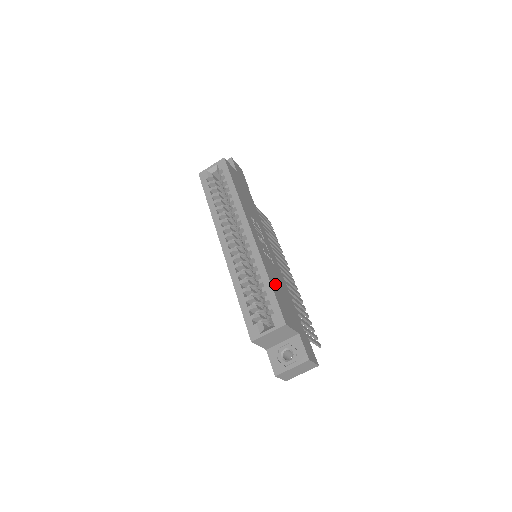
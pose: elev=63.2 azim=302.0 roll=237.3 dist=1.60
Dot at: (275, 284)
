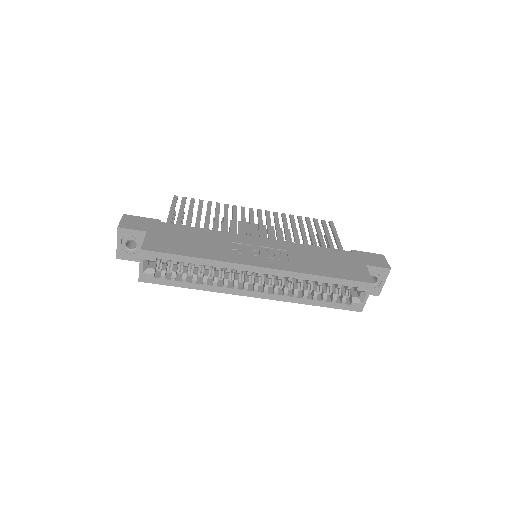
Dot at: (323, 268)
